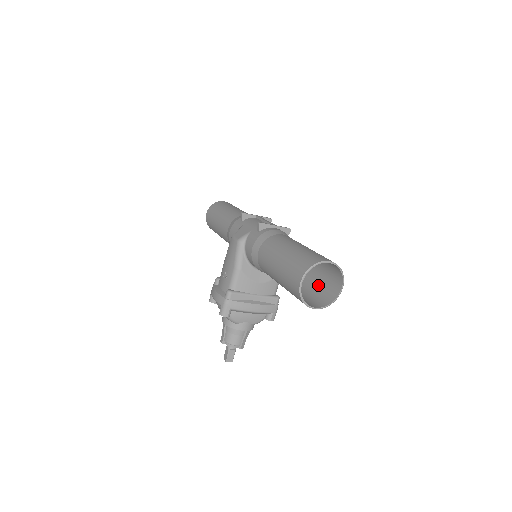
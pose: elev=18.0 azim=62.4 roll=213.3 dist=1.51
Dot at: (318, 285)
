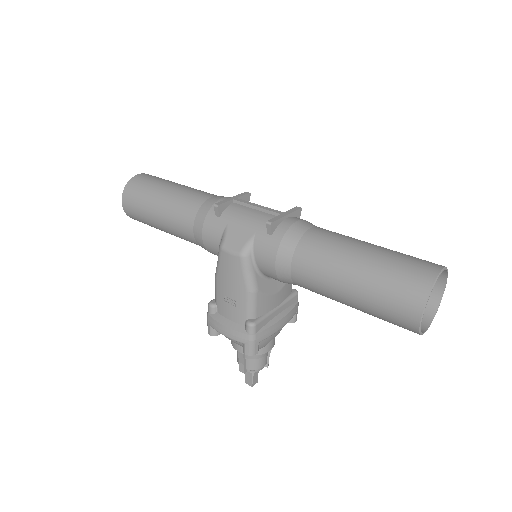
Dot at: occluded
